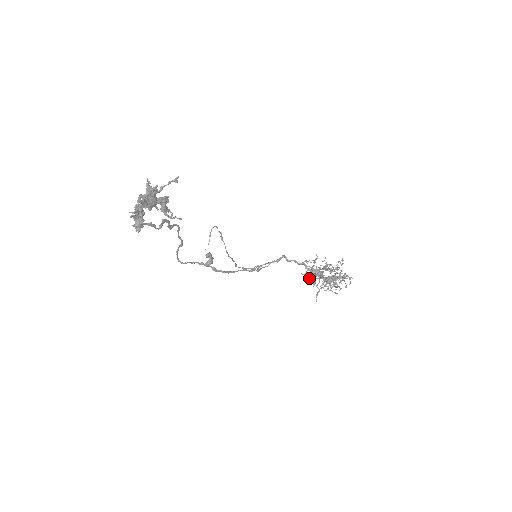
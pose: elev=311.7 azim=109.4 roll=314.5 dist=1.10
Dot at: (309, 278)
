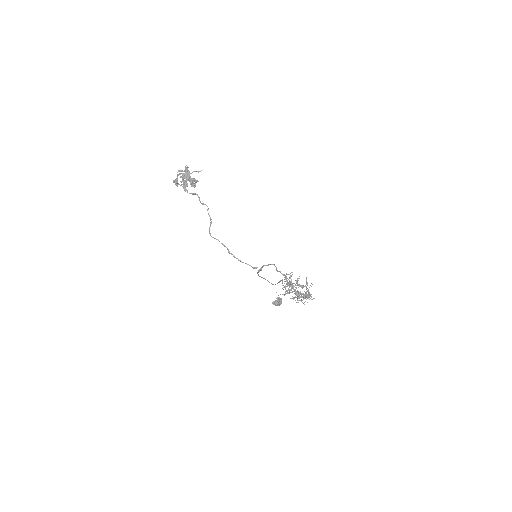
Dot at: occluded
